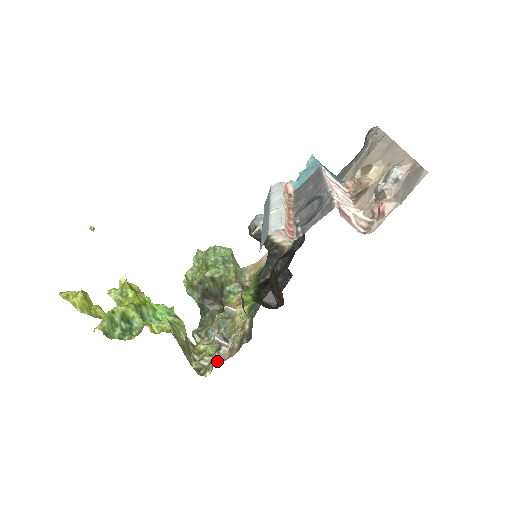
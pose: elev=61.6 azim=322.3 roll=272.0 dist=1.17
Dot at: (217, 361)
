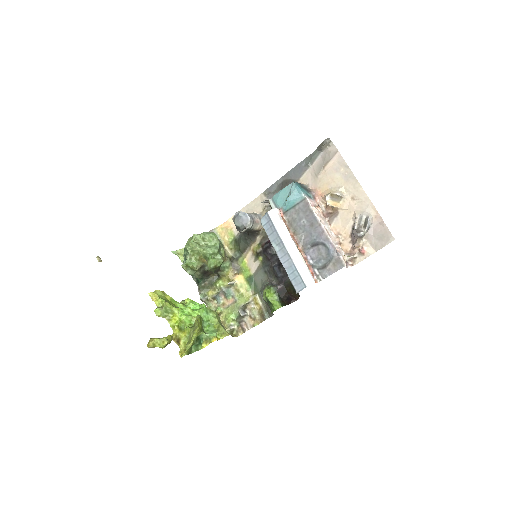
Dot at: (247, 328)
